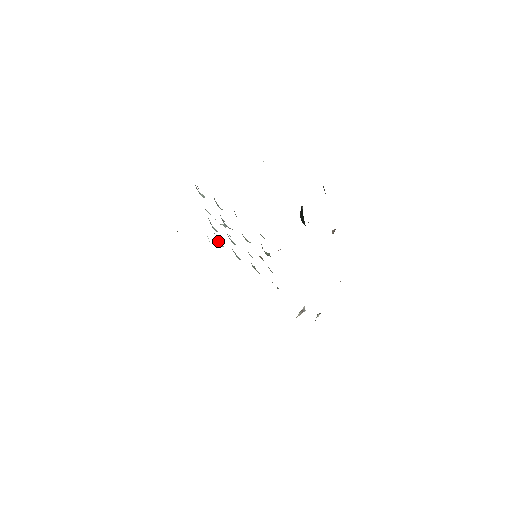
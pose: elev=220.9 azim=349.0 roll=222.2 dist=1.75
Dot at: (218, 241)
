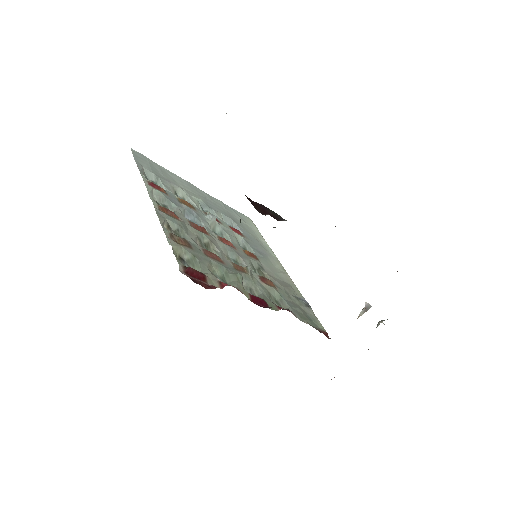
Dot at: (232, 222)
